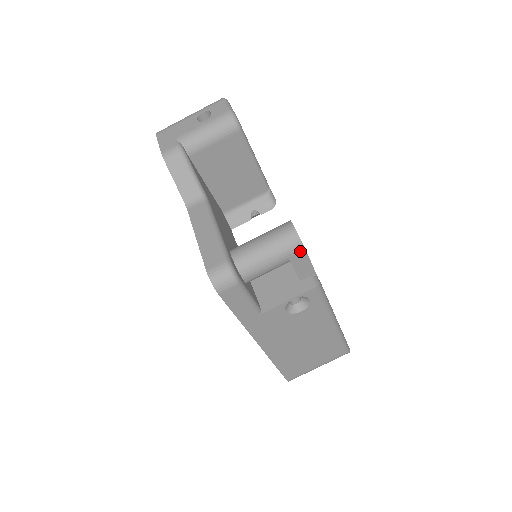
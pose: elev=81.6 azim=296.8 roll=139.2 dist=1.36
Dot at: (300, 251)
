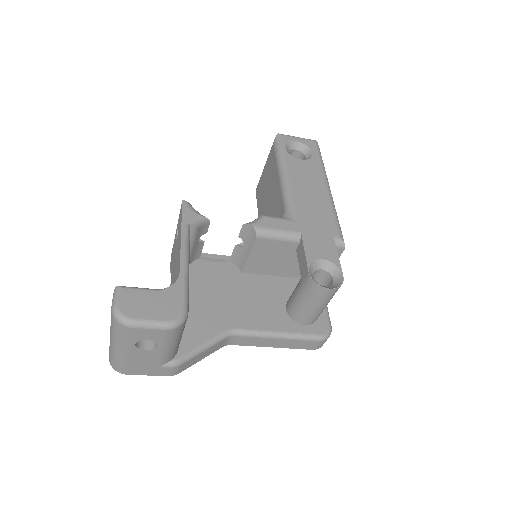
Dot at: (341, 279)
